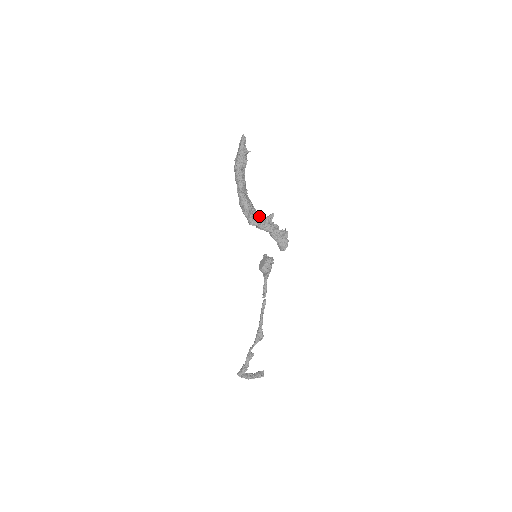
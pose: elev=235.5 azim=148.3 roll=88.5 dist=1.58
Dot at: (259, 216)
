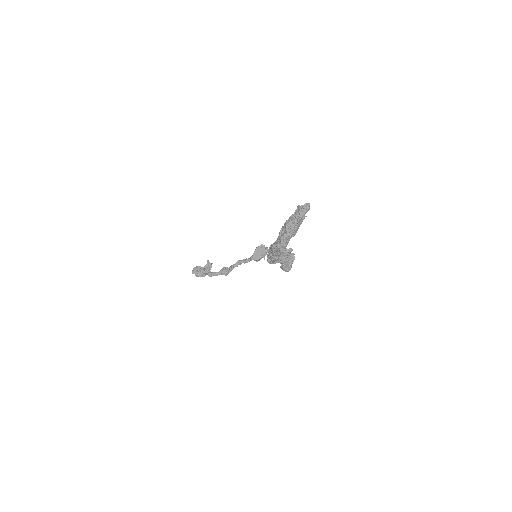
Dot at: occluded
